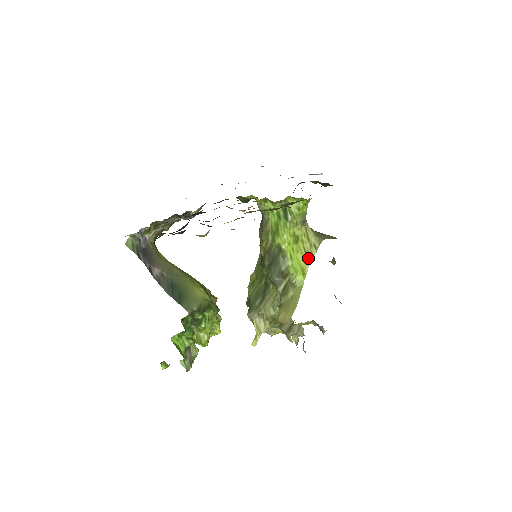
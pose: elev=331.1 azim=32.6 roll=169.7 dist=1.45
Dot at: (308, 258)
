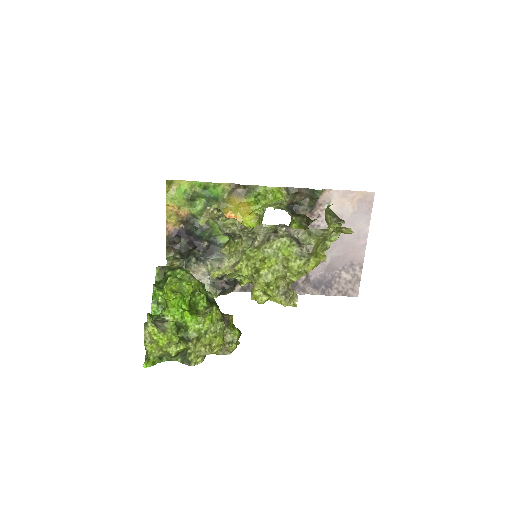
Dot at: occluded
